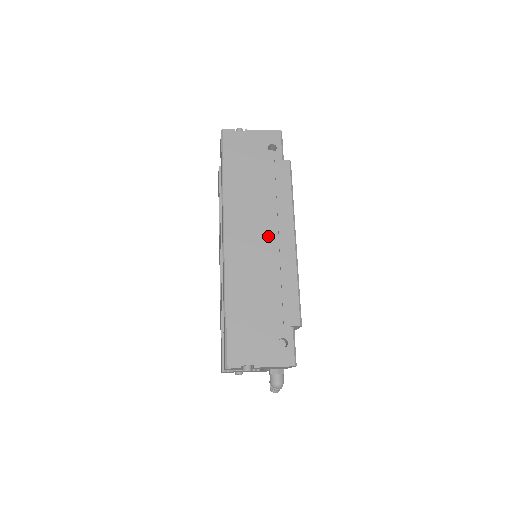
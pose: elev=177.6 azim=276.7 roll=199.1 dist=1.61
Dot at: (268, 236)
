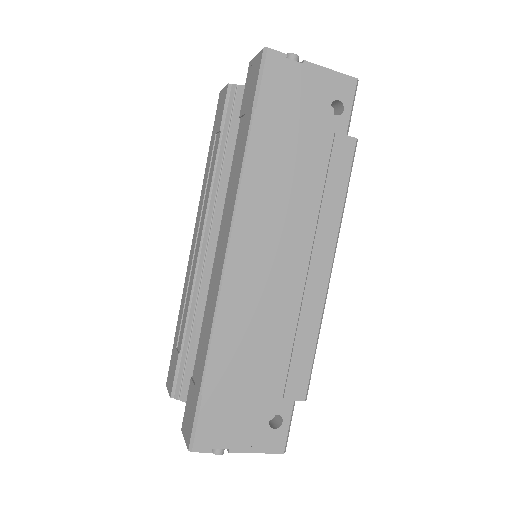
Dot at: (294, 260)
